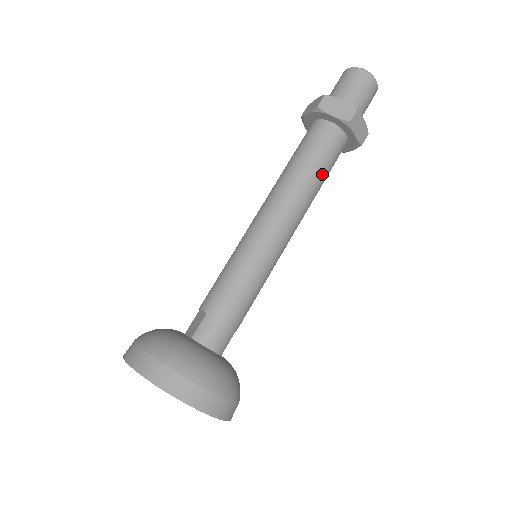
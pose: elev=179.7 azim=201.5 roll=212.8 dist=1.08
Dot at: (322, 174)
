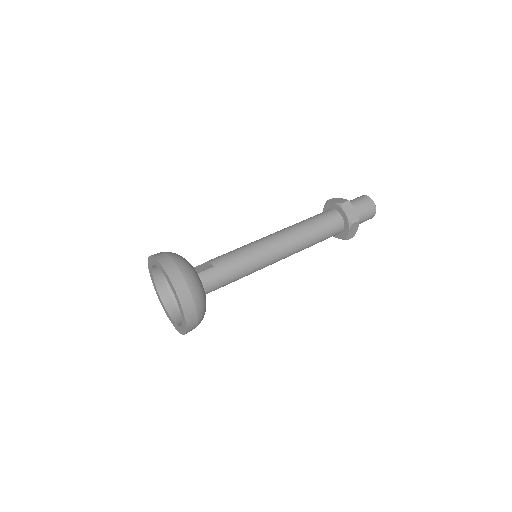
Dot at: (319, 239)
